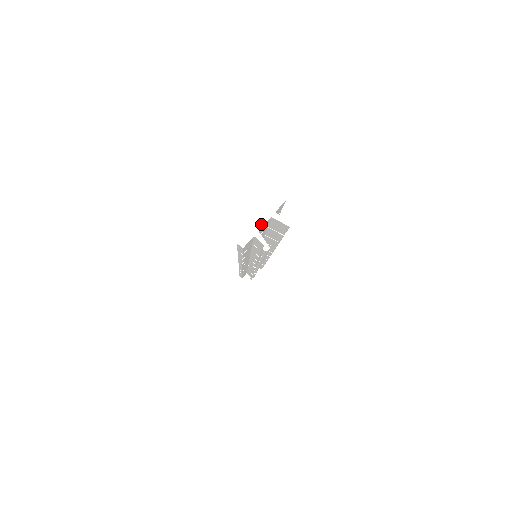
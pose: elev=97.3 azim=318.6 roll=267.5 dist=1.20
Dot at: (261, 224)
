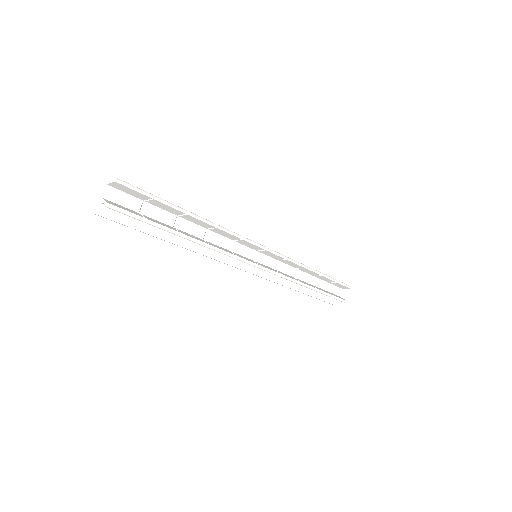
Dot at: (102, 193)
